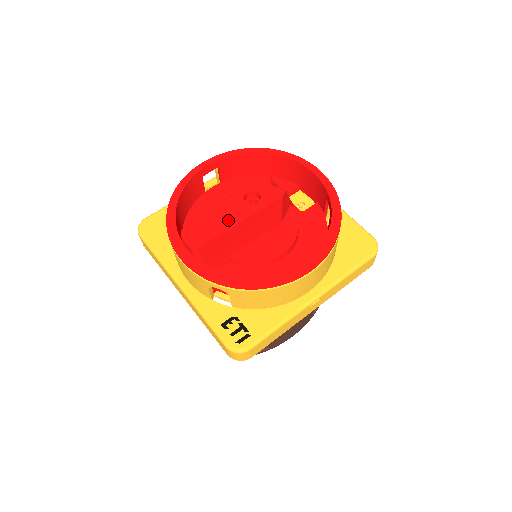
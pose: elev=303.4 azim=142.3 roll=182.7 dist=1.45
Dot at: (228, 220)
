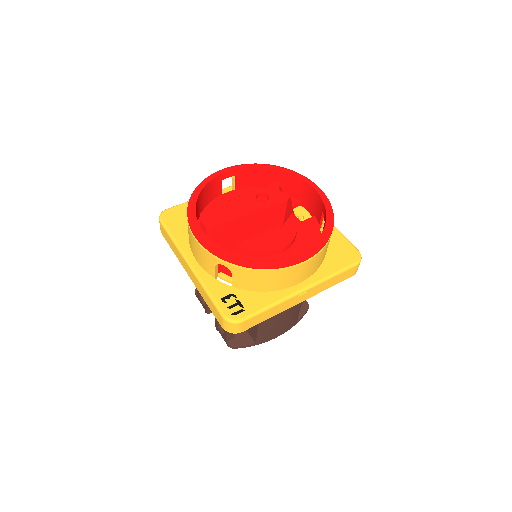
Dot at: (240, 211)
